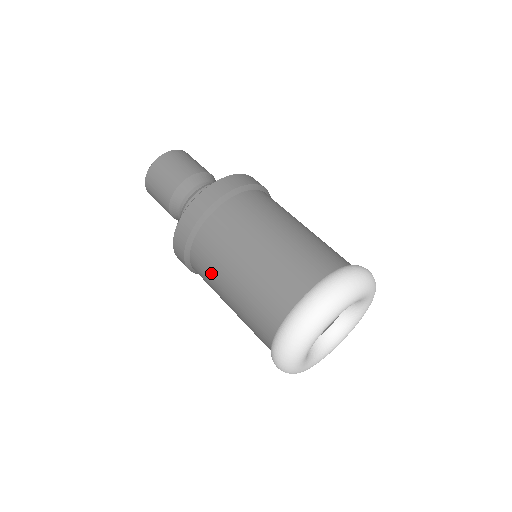
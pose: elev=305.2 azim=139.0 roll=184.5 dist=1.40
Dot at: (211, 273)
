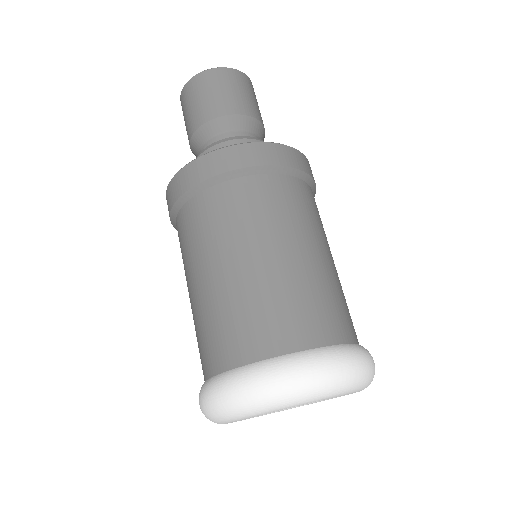
Dot at: (219, 231)
